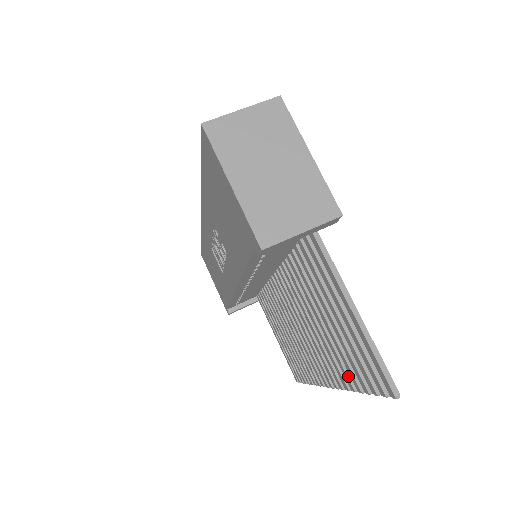
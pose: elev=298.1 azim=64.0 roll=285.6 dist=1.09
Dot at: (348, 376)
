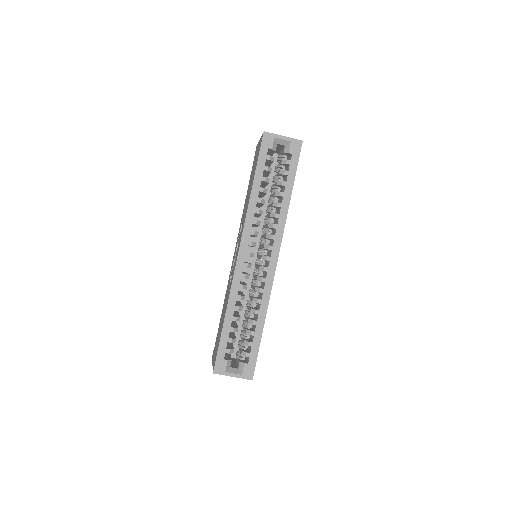
Dot at: occluded
